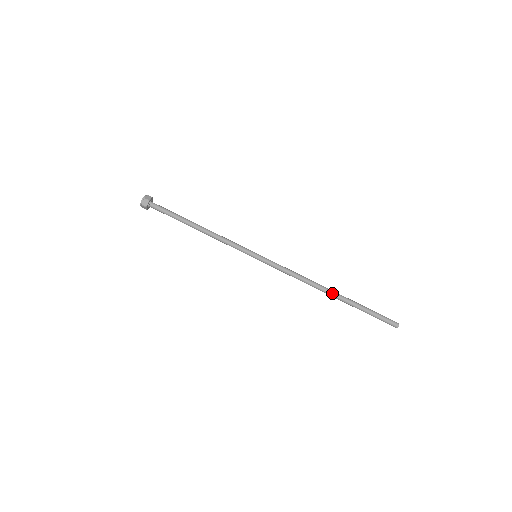
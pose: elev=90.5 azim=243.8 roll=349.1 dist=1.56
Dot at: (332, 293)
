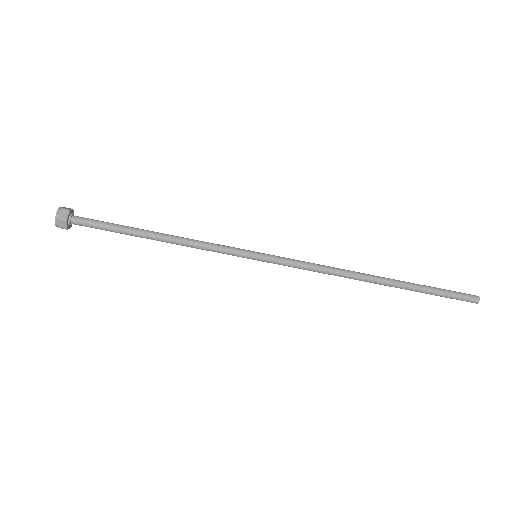
Dot at: (378, 282)
